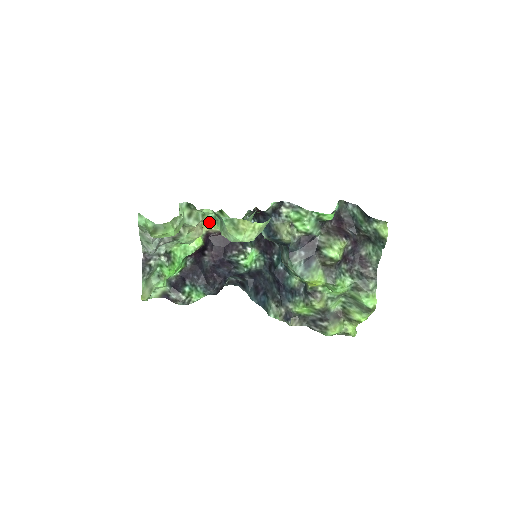
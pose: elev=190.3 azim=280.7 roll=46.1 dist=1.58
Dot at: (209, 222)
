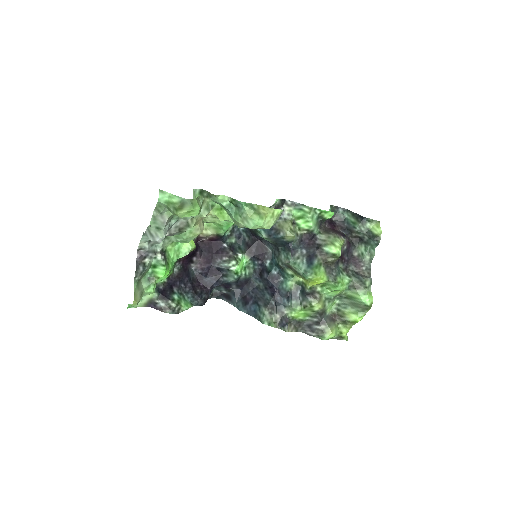
Dot at: (218, 214)
